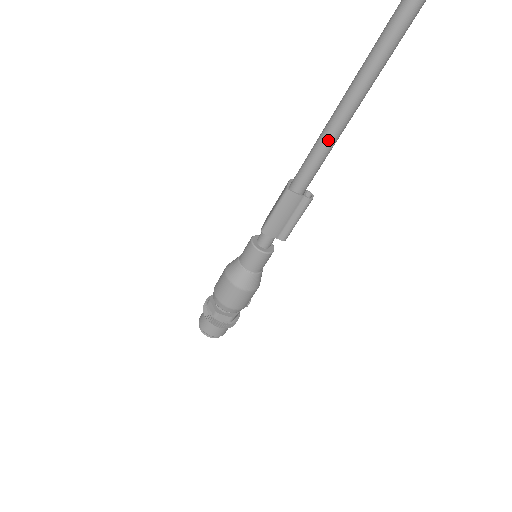
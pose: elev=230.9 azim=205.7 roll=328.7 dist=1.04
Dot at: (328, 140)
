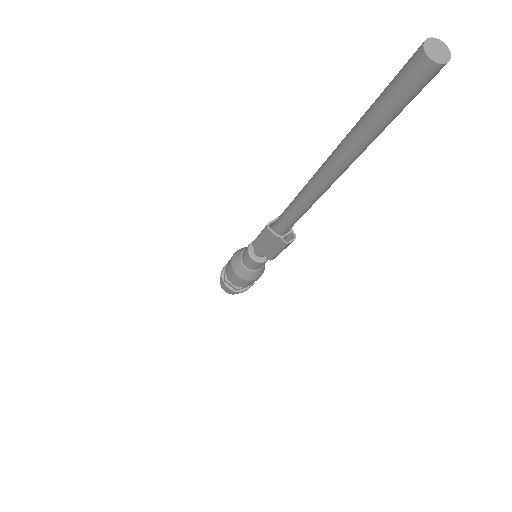
Dot at: (296, 206)
